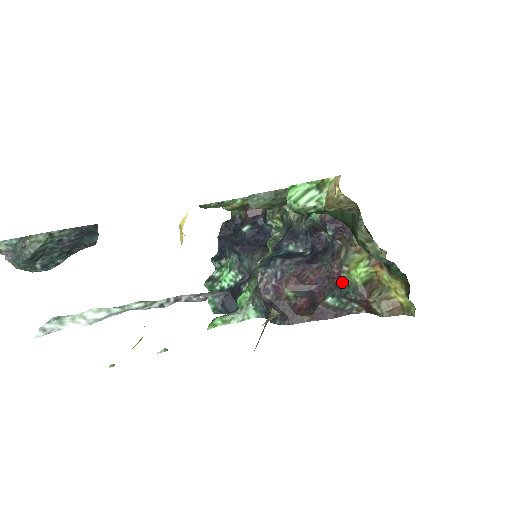
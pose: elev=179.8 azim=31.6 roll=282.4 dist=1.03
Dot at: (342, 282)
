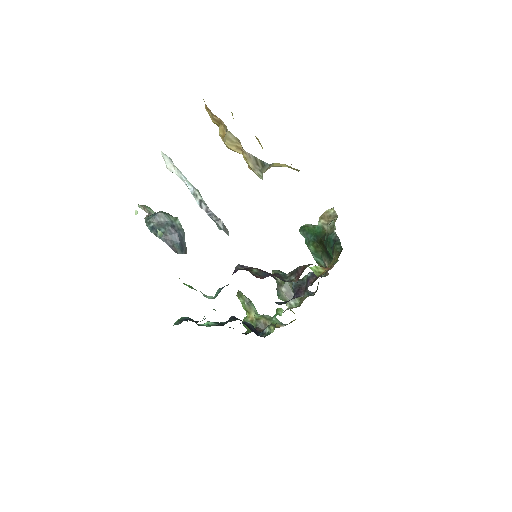
Dot at: occluded
